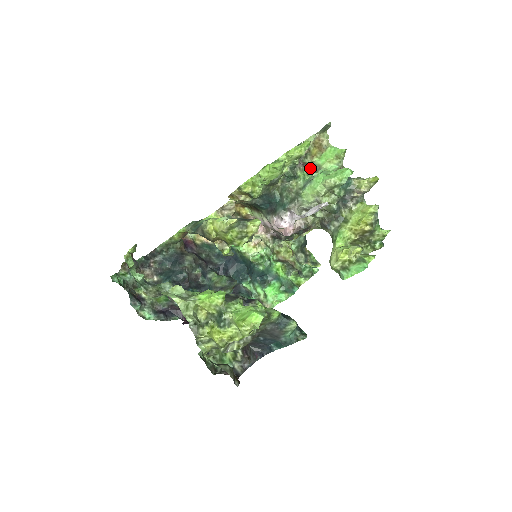
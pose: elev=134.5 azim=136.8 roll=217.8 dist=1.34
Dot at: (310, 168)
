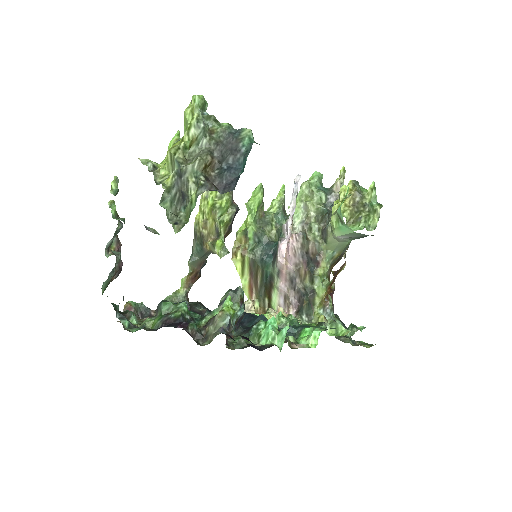
Dot at: occluded
